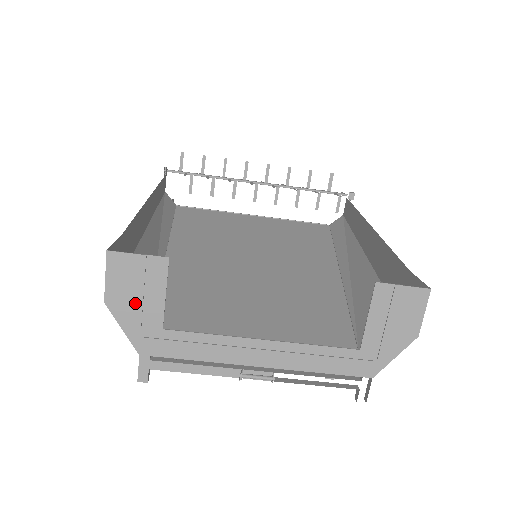
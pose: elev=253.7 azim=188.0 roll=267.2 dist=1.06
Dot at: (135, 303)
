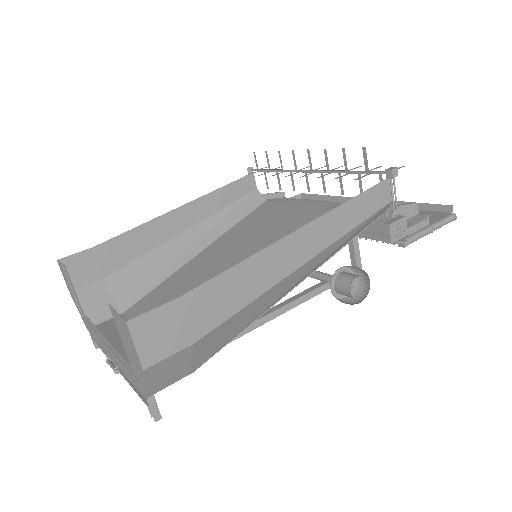
Dot at: (73, 295)
